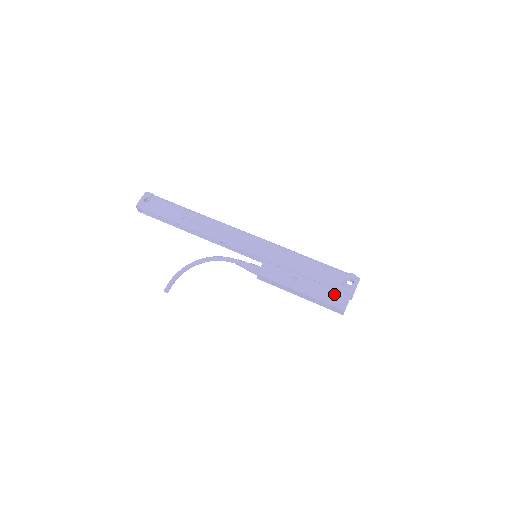
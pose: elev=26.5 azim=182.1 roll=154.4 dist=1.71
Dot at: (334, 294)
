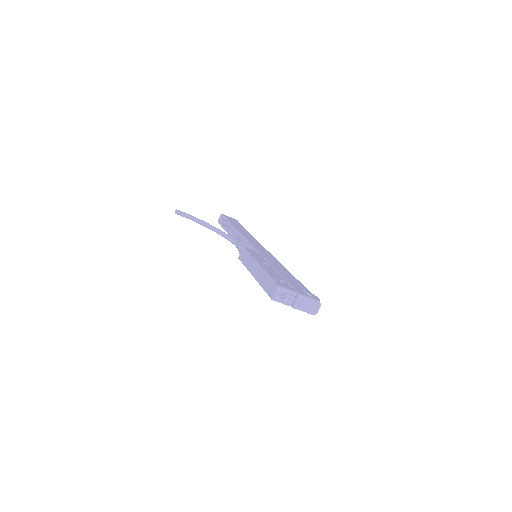
Dot at: (285, 282)
